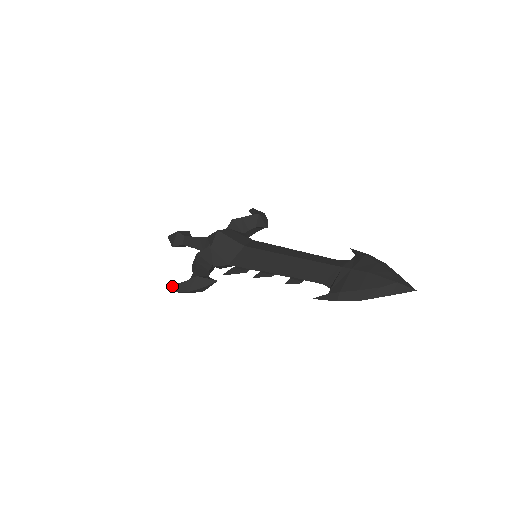
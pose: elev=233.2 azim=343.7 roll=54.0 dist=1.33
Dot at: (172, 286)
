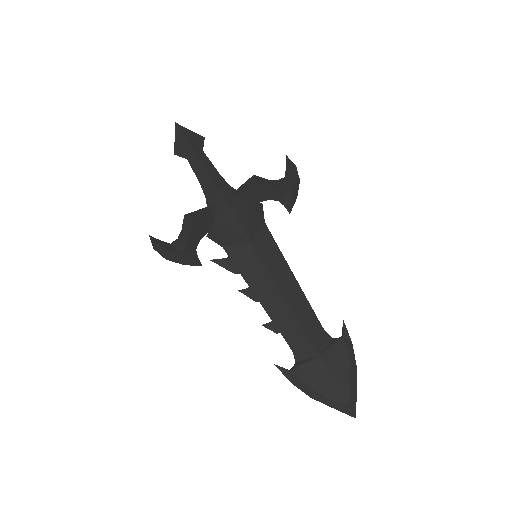
Dot at: (152, 240)
